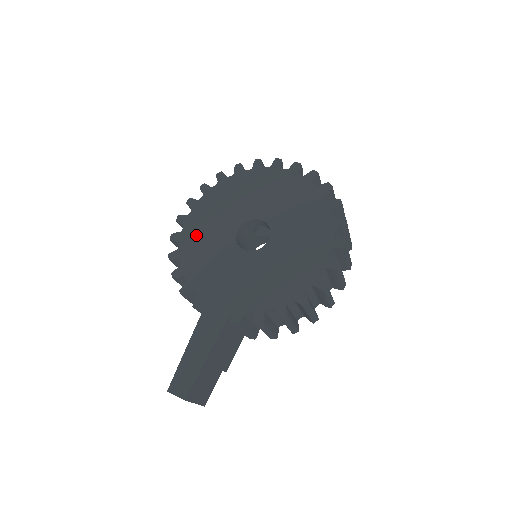
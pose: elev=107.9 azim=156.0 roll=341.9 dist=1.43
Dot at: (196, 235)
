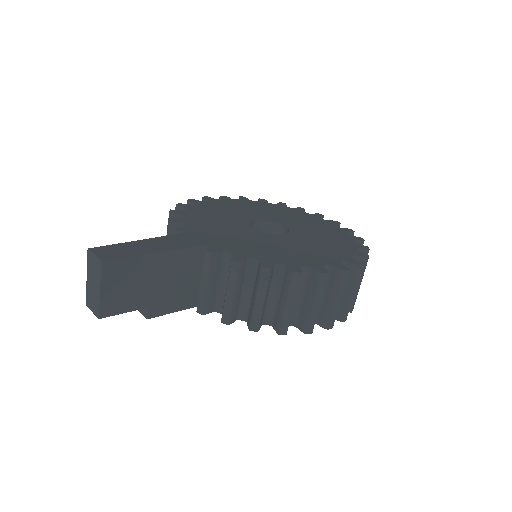
Dot at: (215, 207)
